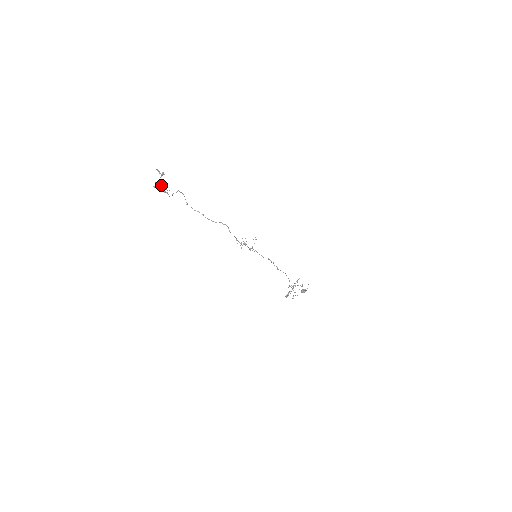
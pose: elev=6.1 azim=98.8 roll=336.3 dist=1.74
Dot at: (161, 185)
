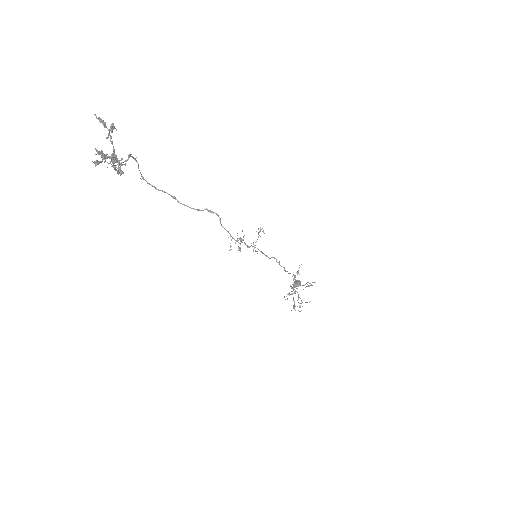
Dot at: (110, 156)
